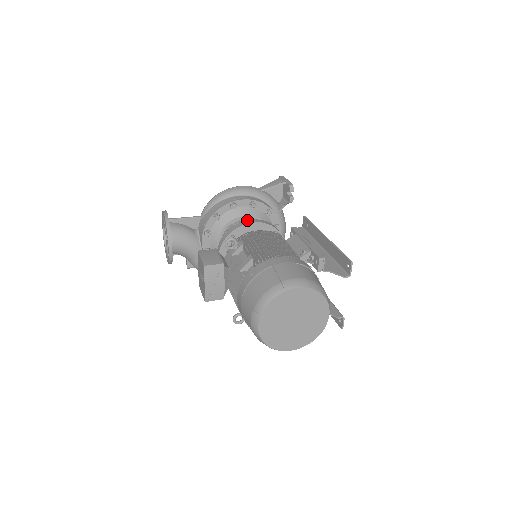
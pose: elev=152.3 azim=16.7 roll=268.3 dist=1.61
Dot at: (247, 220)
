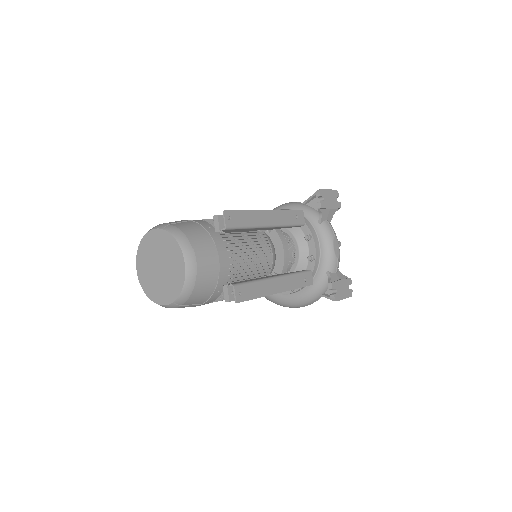
Dot at: occluded
